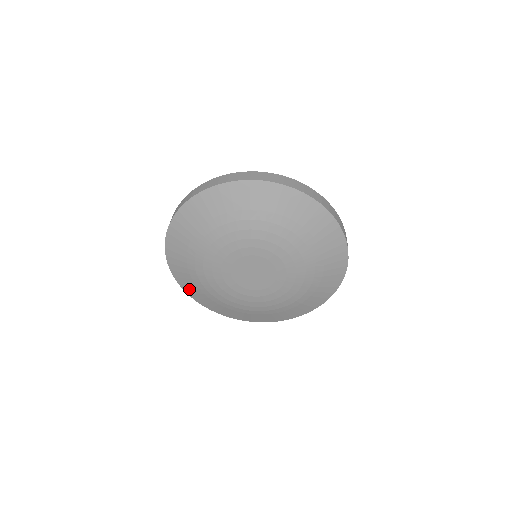
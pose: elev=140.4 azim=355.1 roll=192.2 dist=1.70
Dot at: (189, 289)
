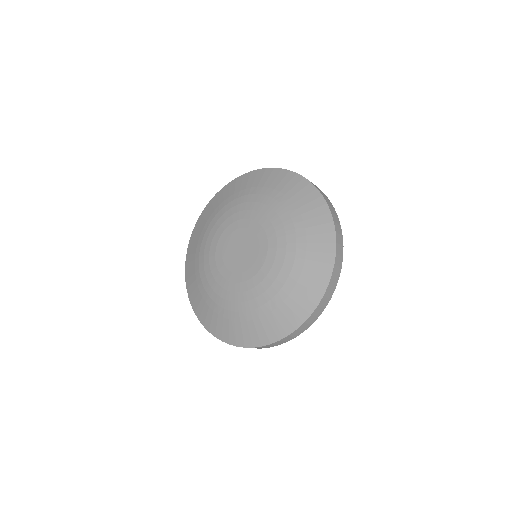
Dot at: (190, 254)
